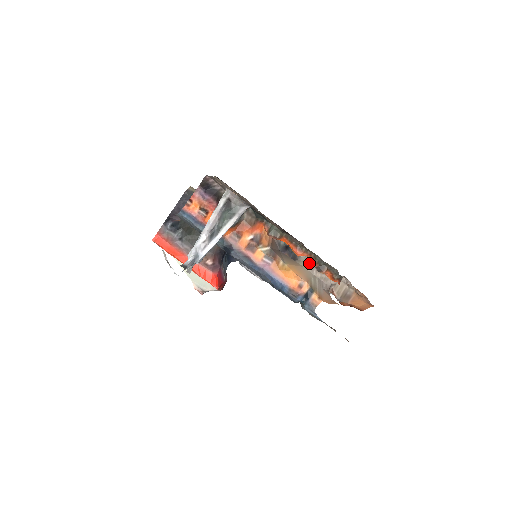
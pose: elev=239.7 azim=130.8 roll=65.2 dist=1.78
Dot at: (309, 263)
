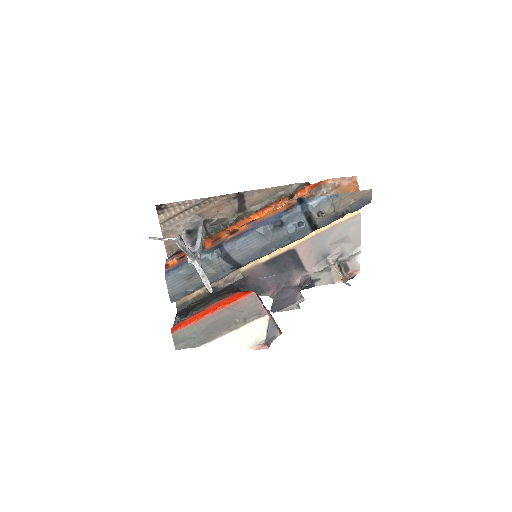
Dot at: occluded
